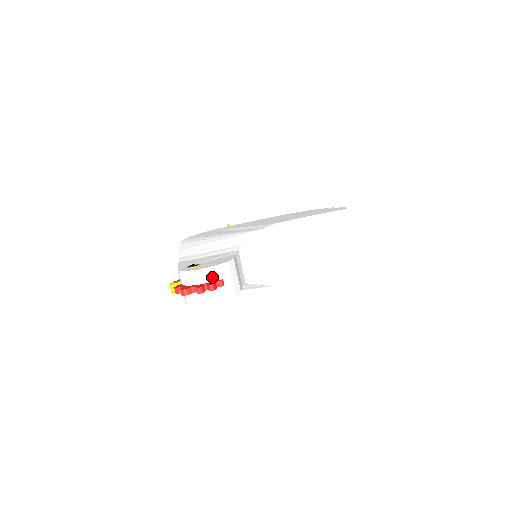
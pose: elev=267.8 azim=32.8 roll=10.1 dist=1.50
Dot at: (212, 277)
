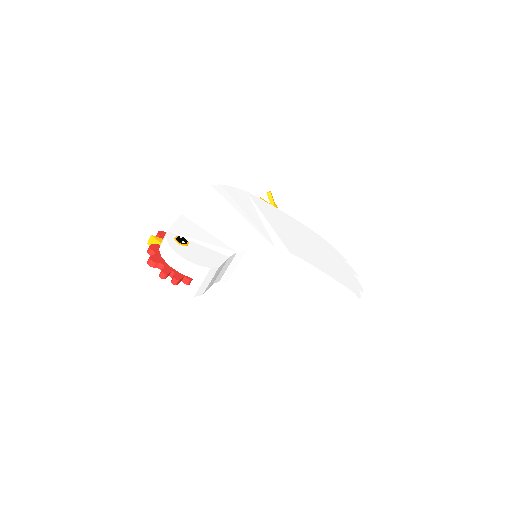
Dot at: (185, 270)
